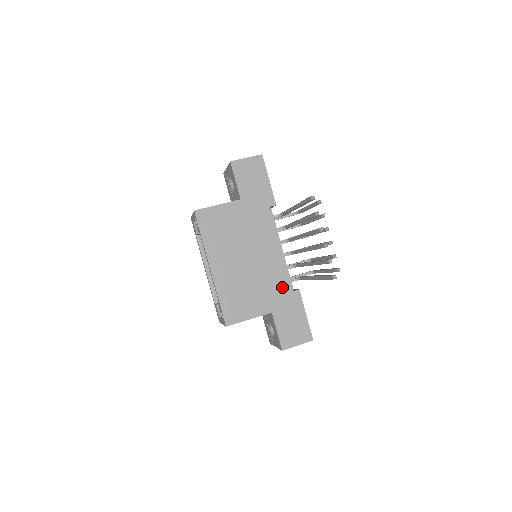
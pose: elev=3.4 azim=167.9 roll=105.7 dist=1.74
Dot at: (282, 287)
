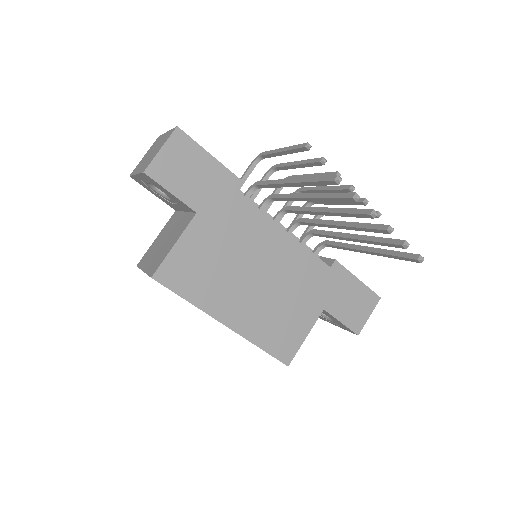
Dot at: (316, 273)
